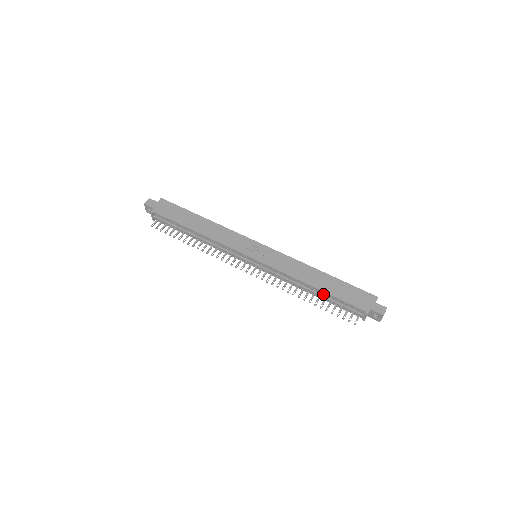
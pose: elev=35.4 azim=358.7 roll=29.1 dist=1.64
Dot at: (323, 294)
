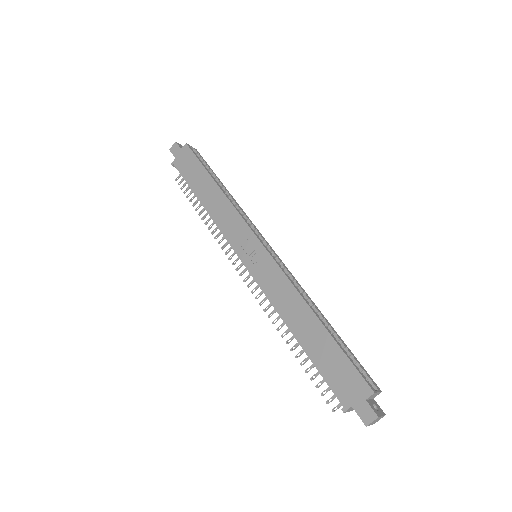
Dot at: (306, 349)
